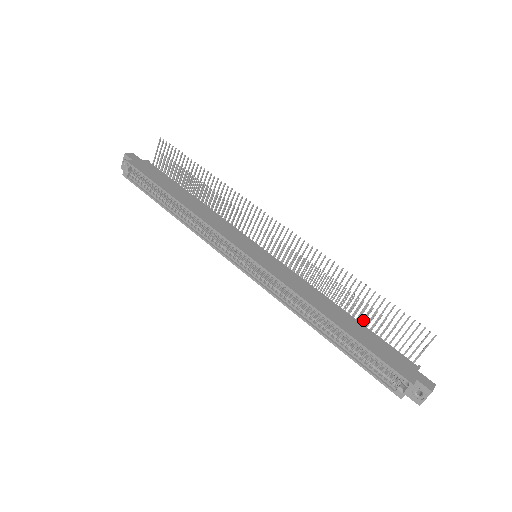
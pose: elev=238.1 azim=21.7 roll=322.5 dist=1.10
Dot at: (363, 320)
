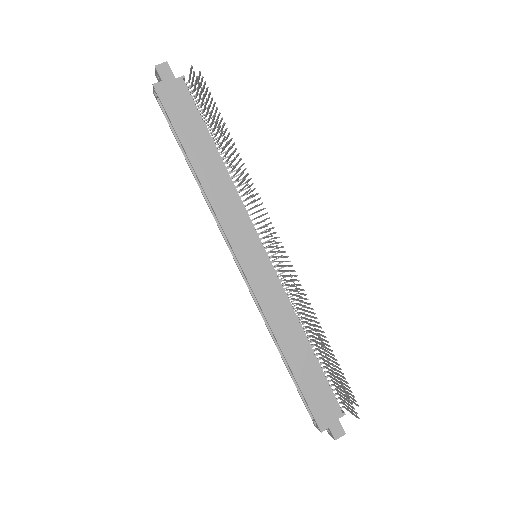
Dot at: (322, 359)
